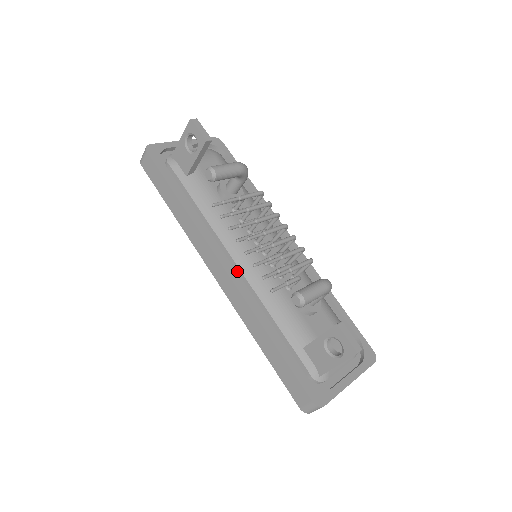
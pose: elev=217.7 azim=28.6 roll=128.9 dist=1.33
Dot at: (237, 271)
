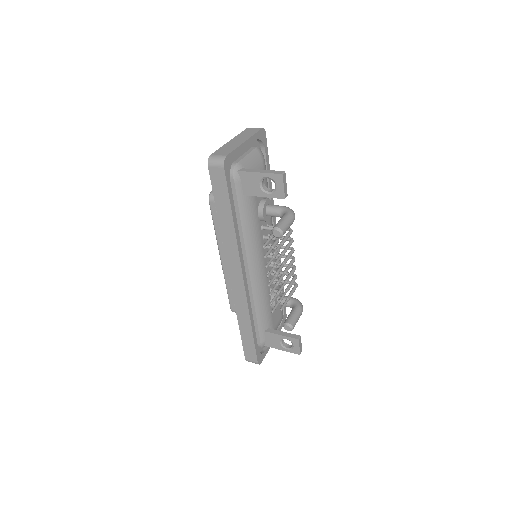
Dot at: (247, 277)
